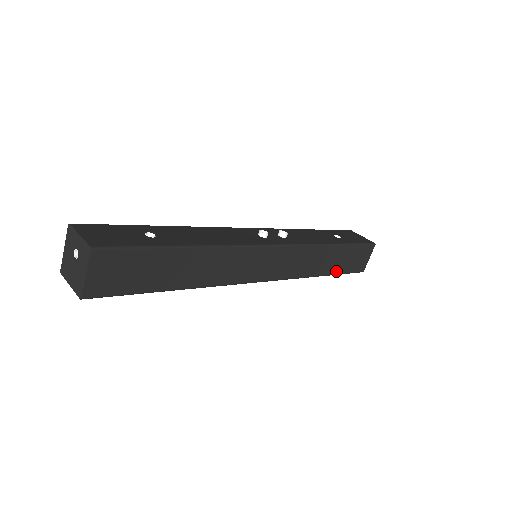
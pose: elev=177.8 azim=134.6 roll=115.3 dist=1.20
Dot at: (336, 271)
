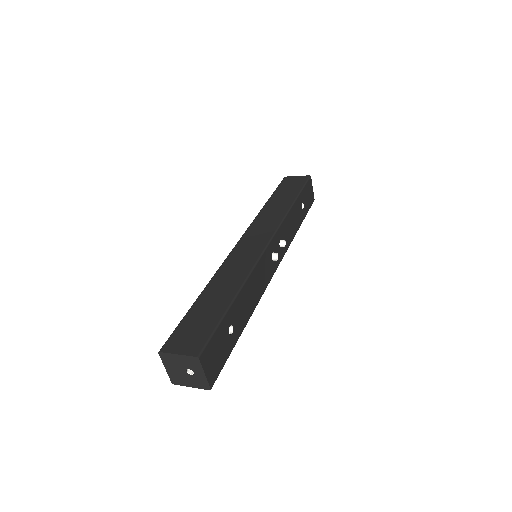
Dot at: occluded
